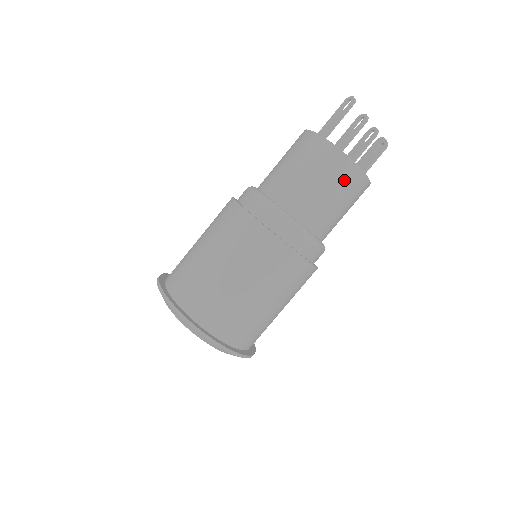
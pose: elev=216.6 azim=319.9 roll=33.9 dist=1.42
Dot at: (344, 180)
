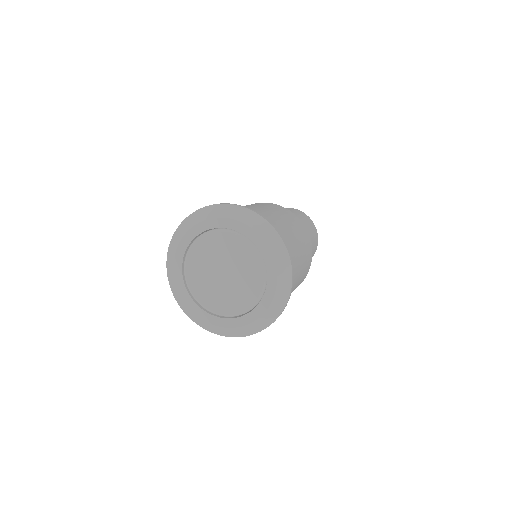
Dot at: (309, 223)
